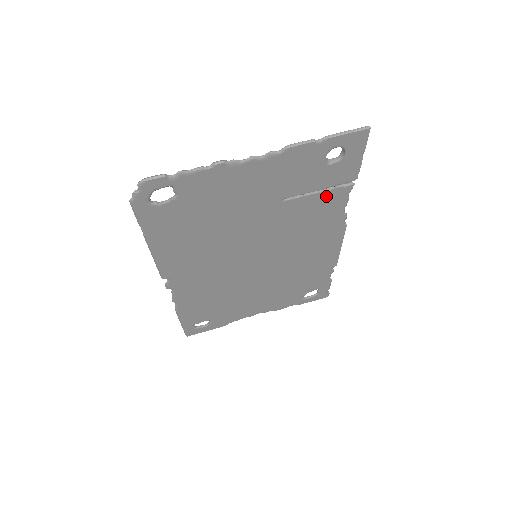
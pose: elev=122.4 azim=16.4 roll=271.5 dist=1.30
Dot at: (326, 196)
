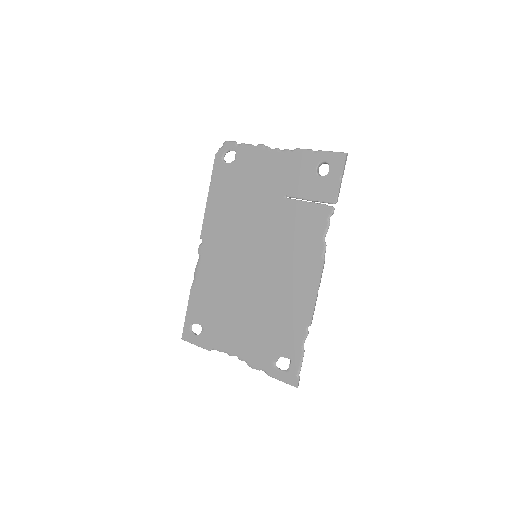
Dot at: (313, 210)
